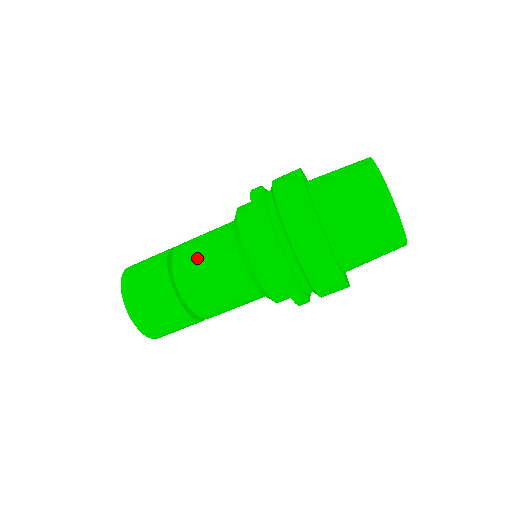
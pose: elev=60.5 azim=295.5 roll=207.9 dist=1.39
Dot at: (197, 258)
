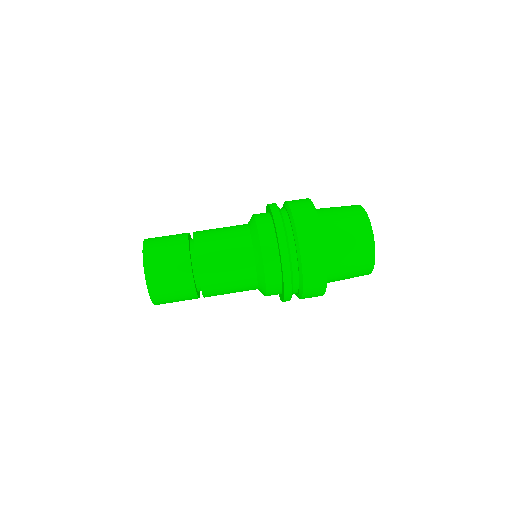
Dot at: occluded
